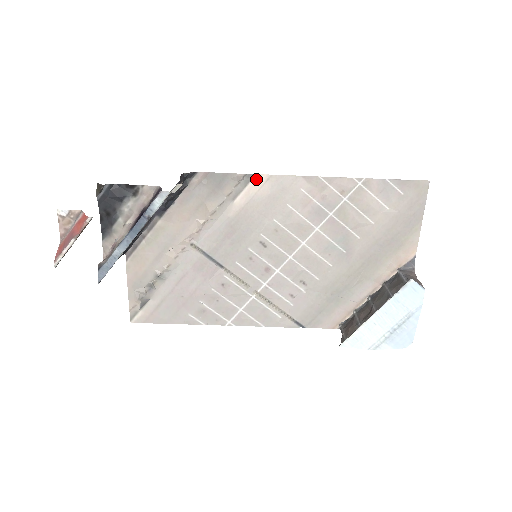
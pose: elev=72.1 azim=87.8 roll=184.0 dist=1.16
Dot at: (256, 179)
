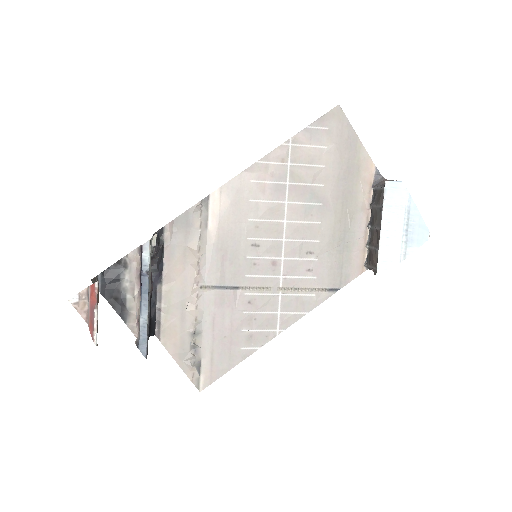
Dot at: (212, 199)
